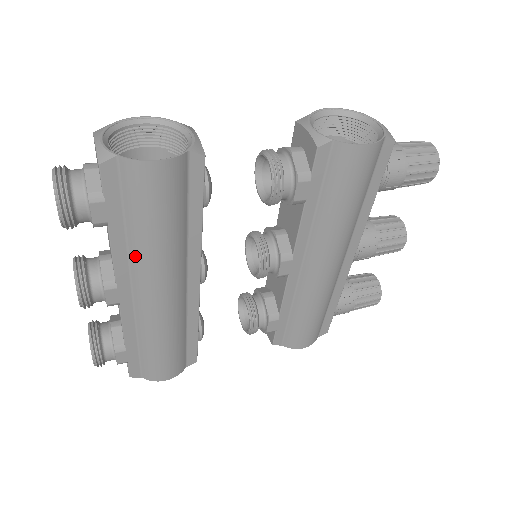
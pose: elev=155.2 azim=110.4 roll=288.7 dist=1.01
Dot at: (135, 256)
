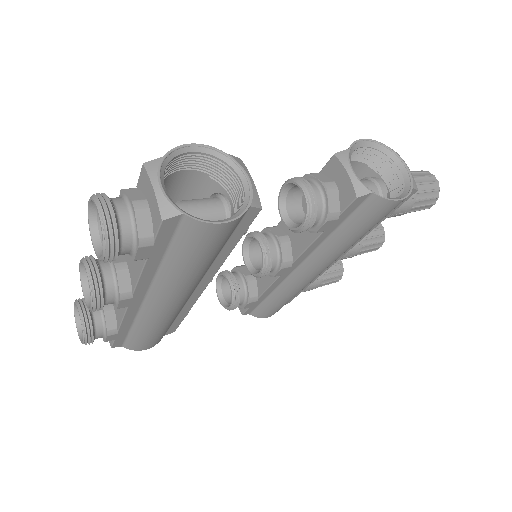
Dot at: (162, 279)
